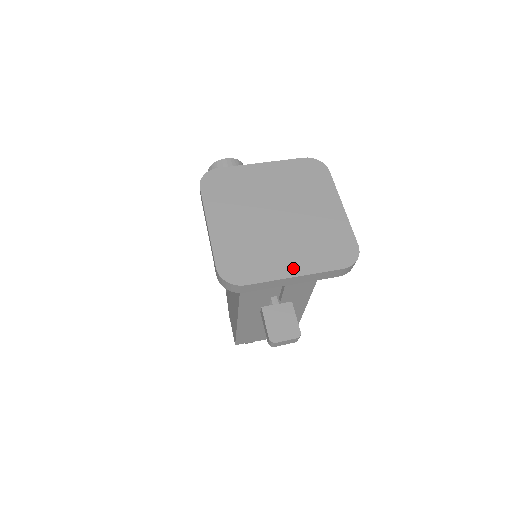
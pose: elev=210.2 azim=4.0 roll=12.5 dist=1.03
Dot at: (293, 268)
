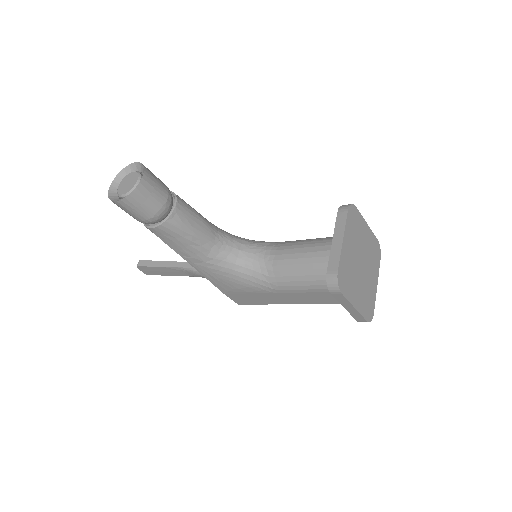
Dot at: (376, 282)
